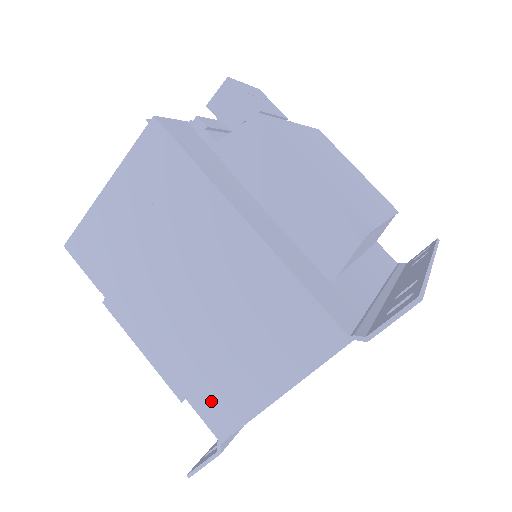
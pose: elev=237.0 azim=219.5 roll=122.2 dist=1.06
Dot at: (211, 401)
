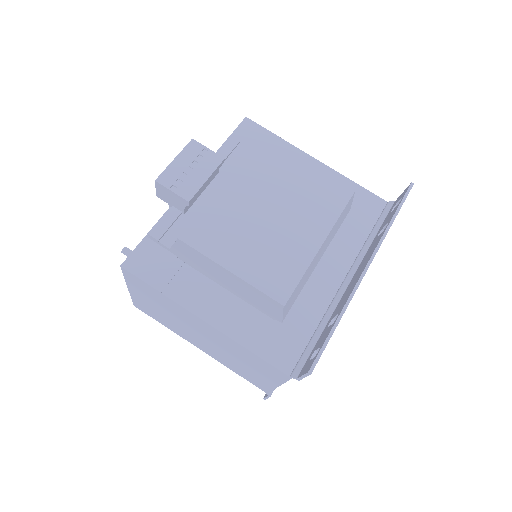
Dot at: (250, 379)
